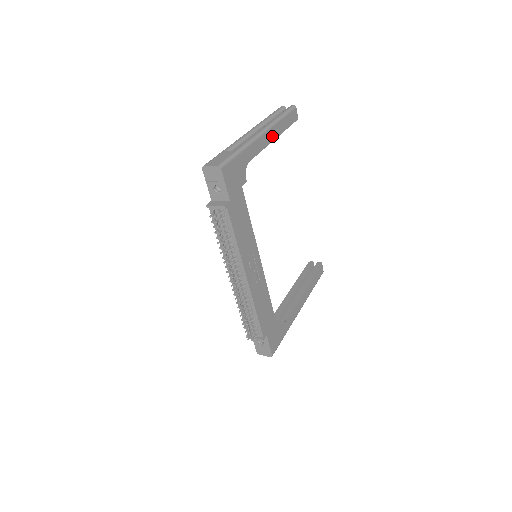
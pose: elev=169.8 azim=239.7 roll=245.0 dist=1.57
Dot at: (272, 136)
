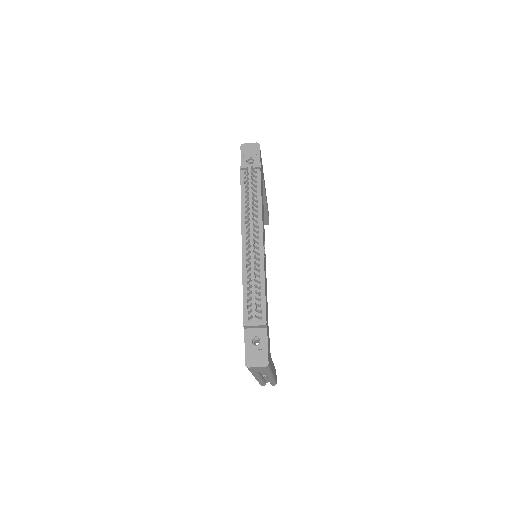
Dot at: occluded
